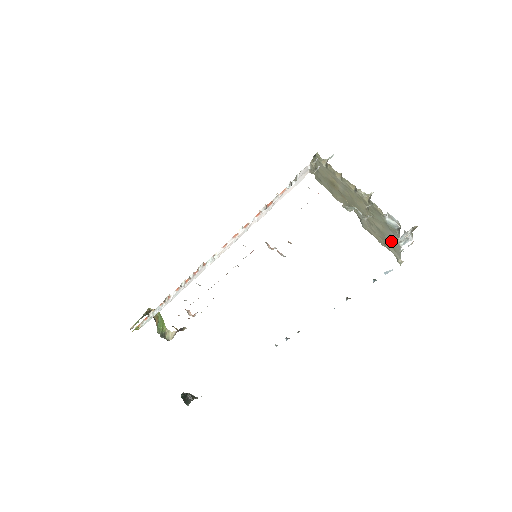
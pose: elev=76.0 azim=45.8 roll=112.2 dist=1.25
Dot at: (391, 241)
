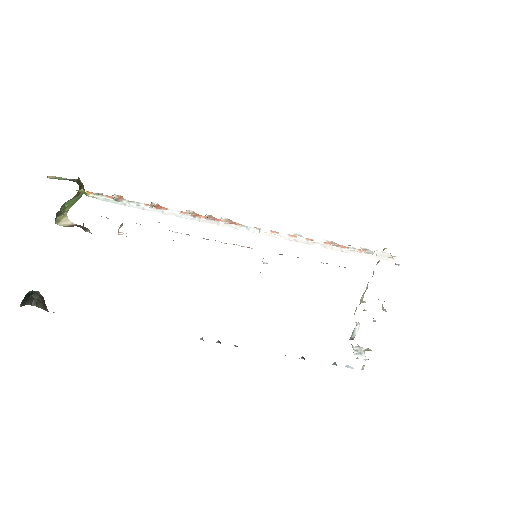
Dot at: occluded
